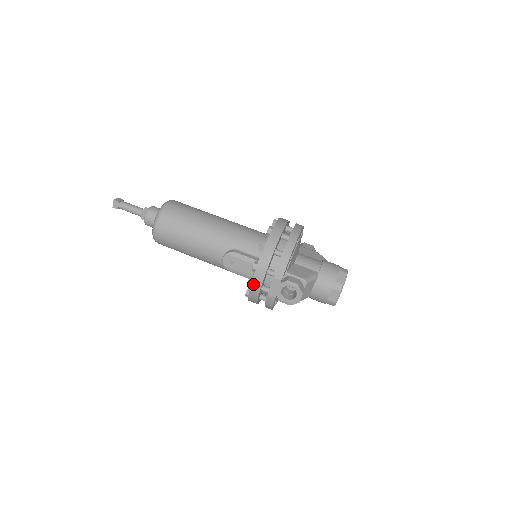
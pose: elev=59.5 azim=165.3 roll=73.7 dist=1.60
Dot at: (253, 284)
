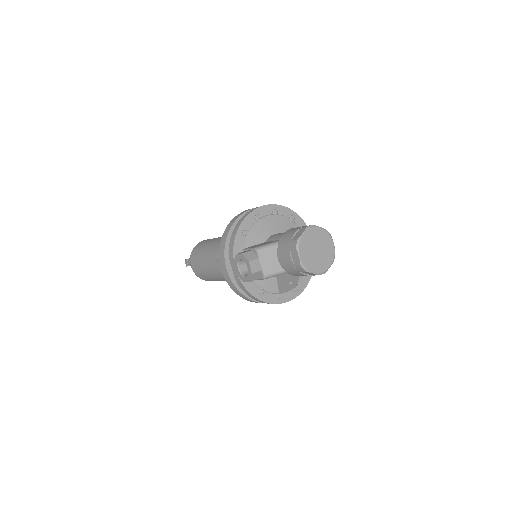
Dot at: (224, 274)
